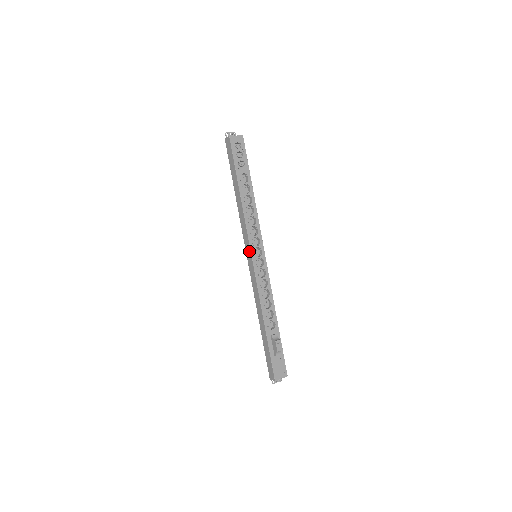
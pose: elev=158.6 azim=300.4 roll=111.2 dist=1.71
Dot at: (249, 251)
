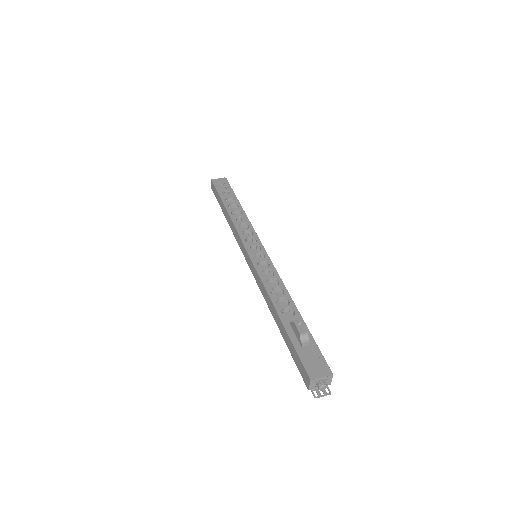
Dot at: (244, 250)
